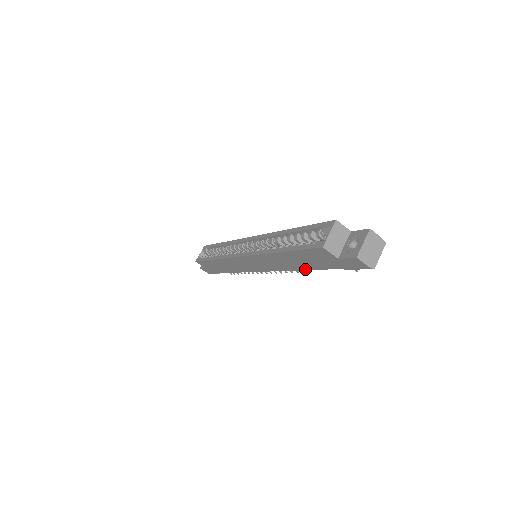
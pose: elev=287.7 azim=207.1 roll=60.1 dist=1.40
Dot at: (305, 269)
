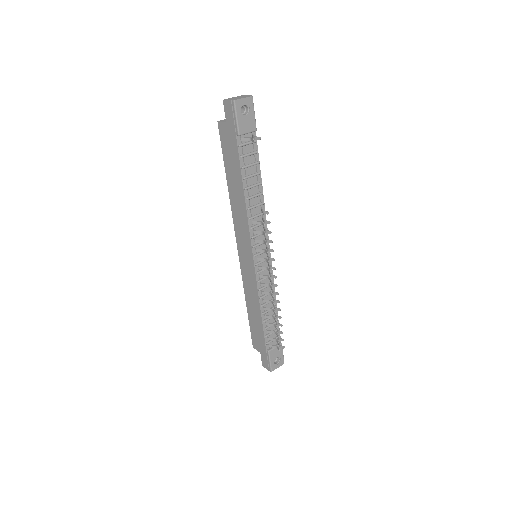
Dot at: (242, 185)
